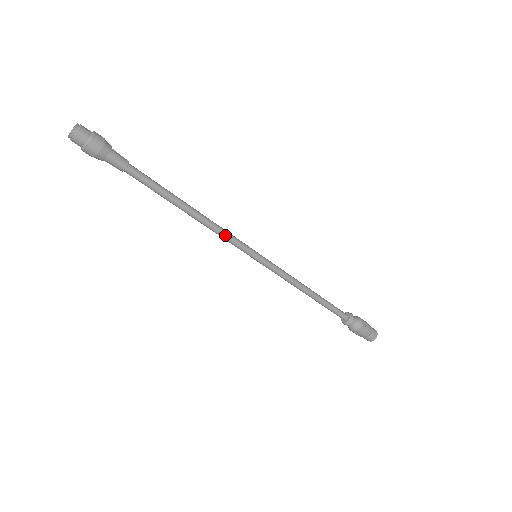
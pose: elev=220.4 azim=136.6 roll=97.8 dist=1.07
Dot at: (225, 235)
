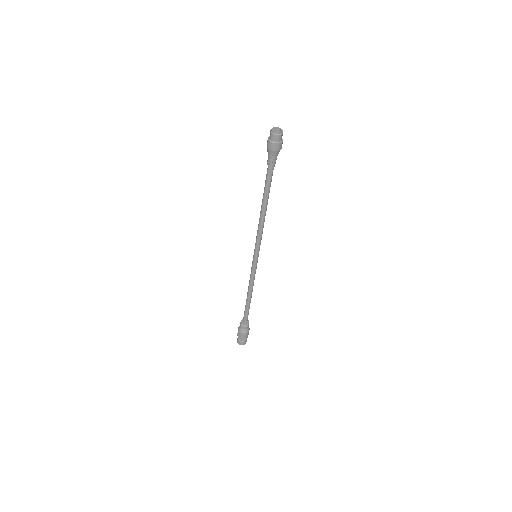
Dot at: (260, 235)
